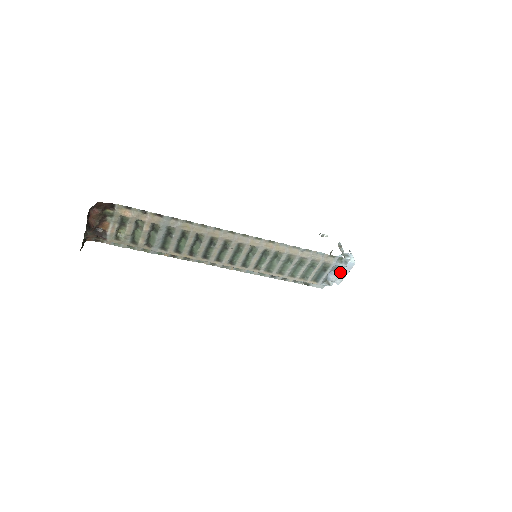
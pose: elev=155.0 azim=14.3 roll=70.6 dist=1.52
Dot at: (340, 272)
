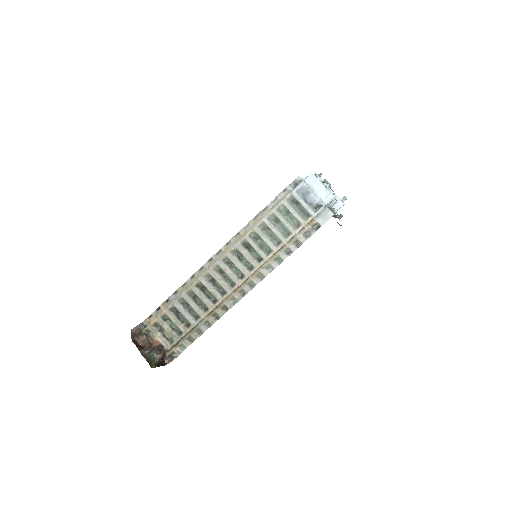
Dot at: (309, 190)
